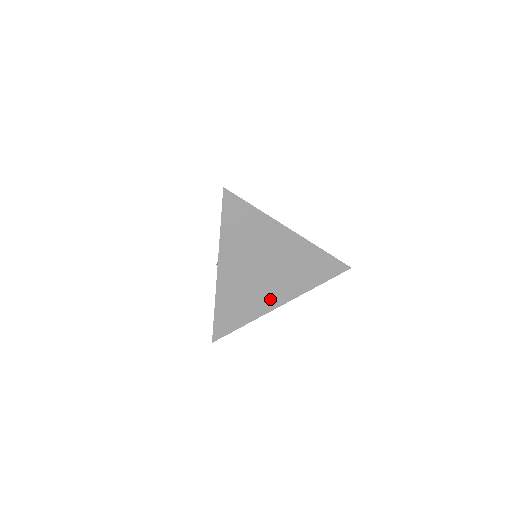
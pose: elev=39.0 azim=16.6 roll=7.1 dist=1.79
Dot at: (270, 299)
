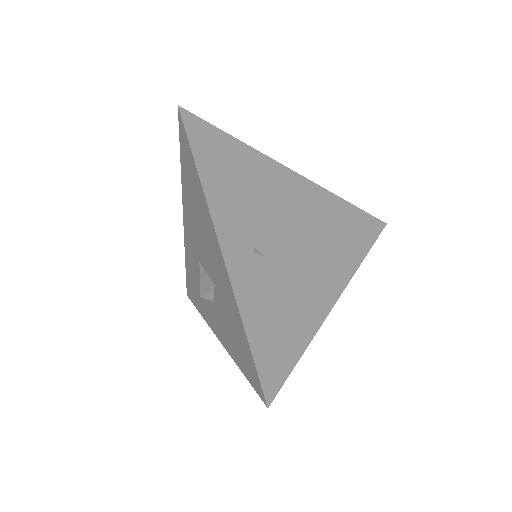
Dot at: (318, 290)
